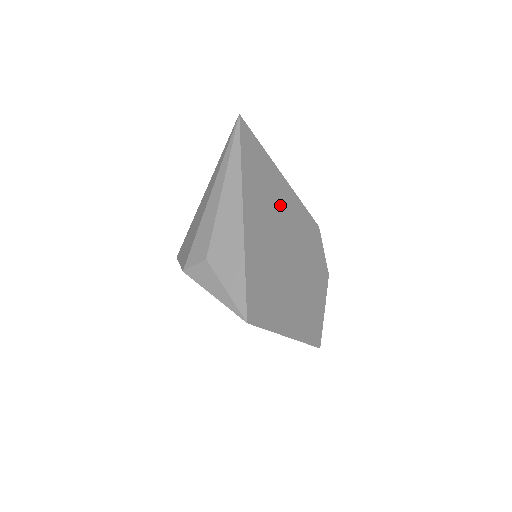
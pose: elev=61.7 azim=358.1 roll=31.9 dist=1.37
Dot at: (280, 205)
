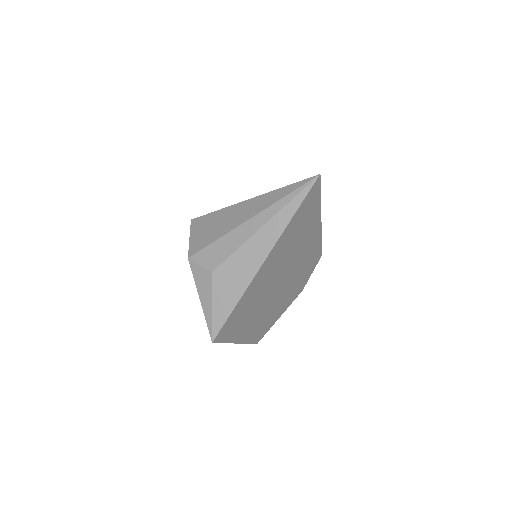
Dot at: (301, 247)
